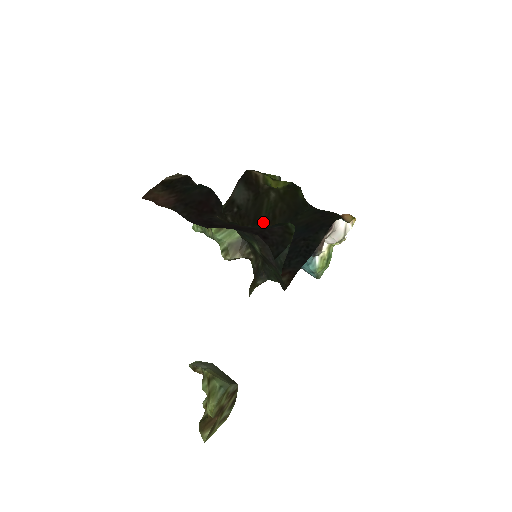
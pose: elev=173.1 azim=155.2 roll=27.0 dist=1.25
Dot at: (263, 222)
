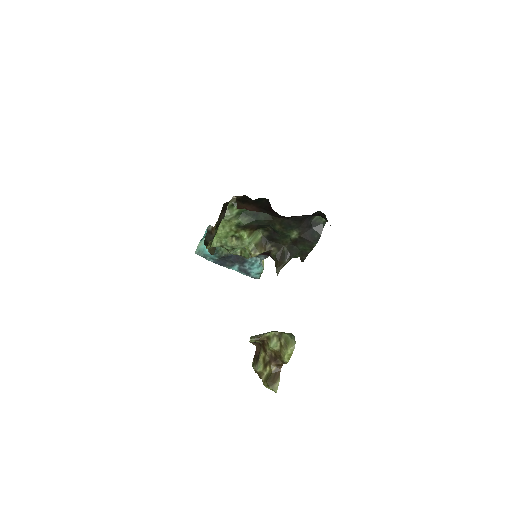
Dot at: occluded
